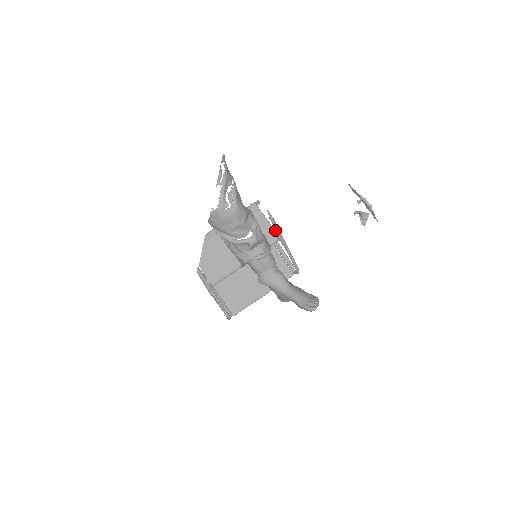
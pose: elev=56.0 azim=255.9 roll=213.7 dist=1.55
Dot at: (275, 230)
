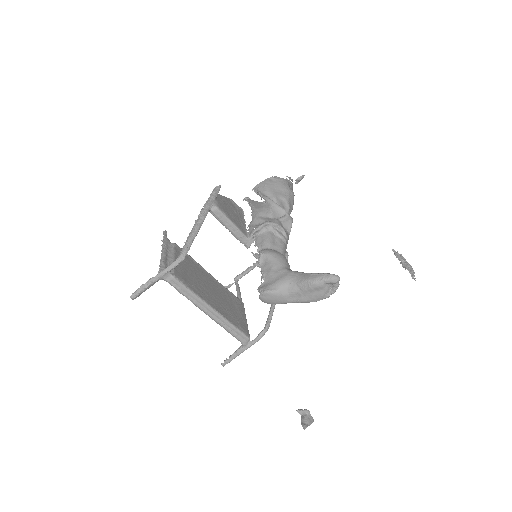
Dot at: occluded
